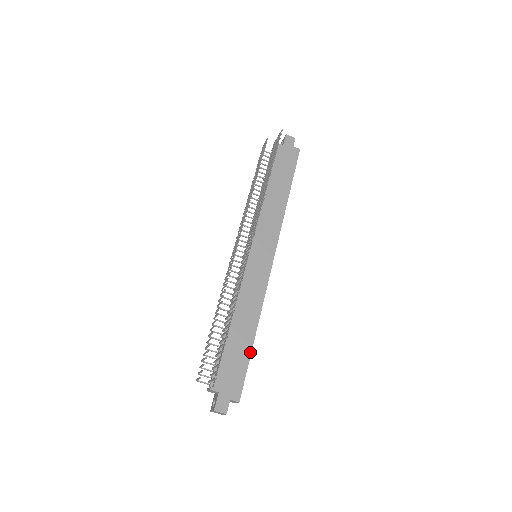
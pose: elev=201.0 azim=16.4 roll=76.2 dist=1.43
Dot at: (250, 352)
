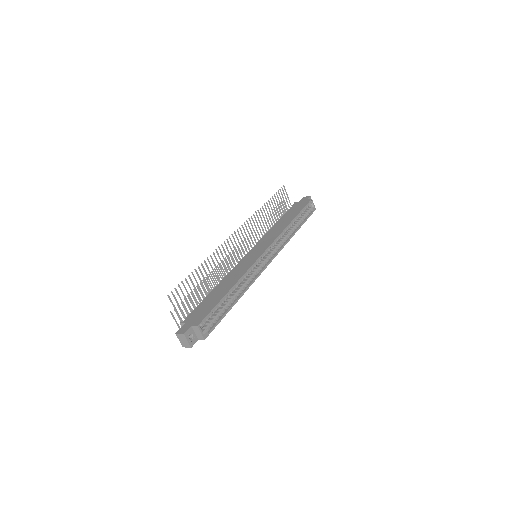
Dot at: (221, 298)
